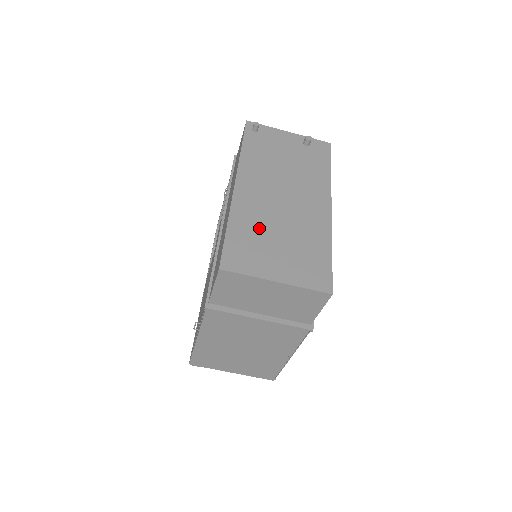
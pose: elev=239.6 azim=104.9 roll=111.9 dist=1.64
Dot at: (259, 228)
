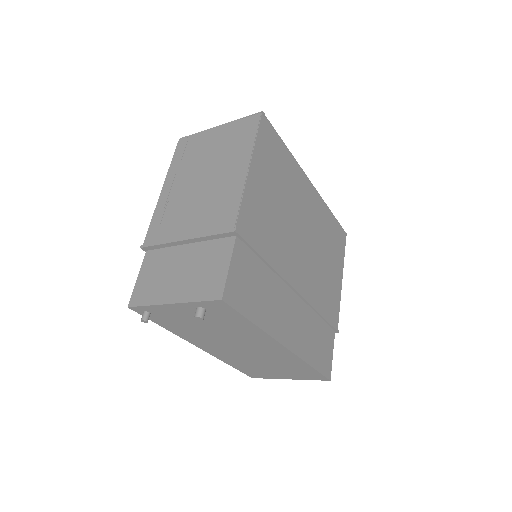
Dot at: (249, 364)
